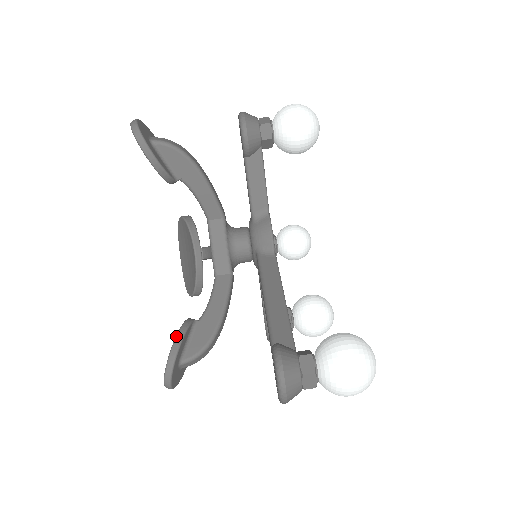
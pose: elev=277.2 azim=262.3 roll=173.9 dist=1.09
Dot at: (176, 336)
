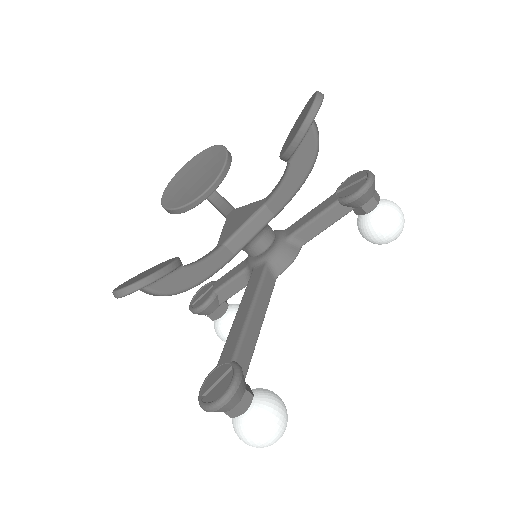
Dot at: (164, 268)
